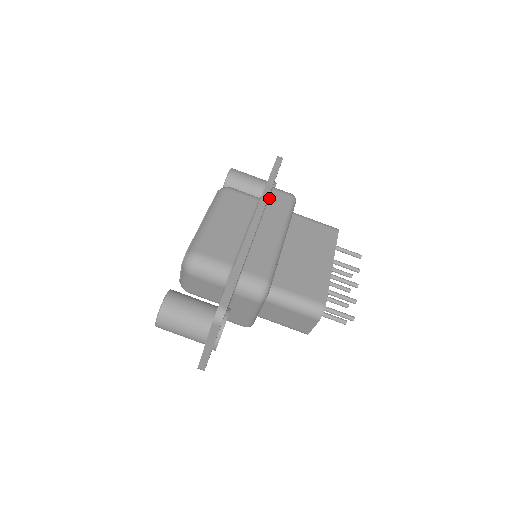
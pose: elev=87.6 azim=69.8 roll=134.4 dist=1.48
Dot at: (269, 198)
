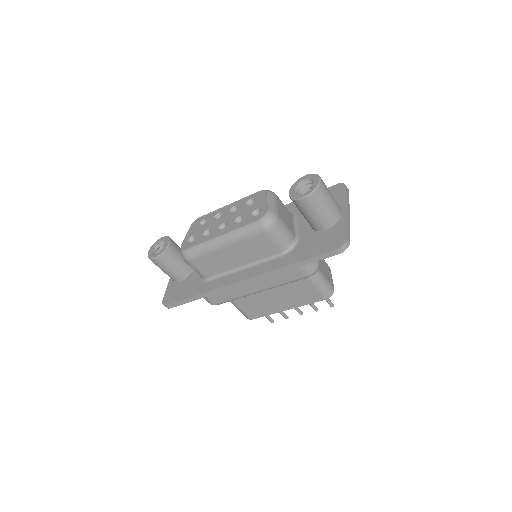
Dot at: occluded
